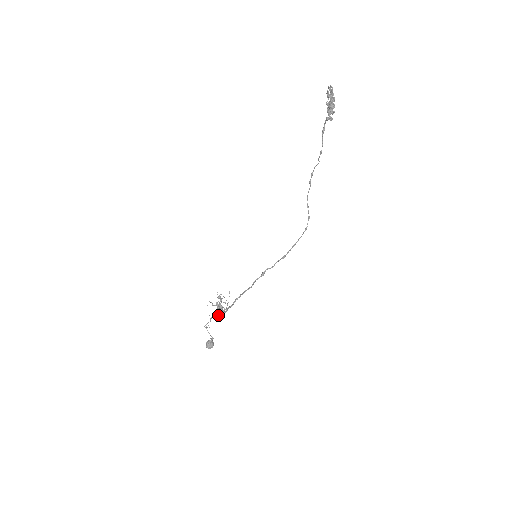
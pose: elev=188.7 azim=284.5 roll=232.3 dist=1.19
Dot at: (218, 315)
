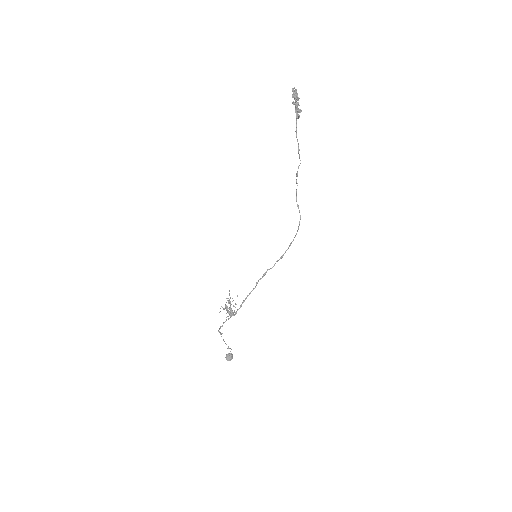
Dot at: occluded
